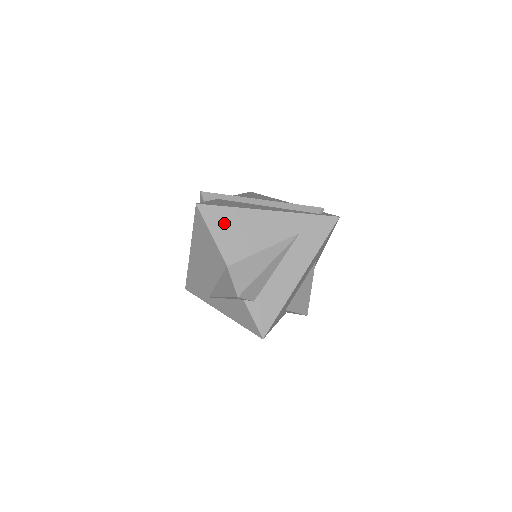
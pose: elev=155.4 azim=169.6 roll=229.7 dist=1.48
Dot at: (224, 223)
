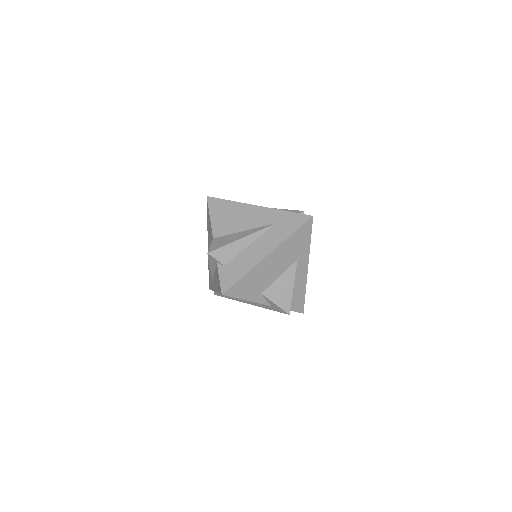
Dot at: (221, 210)
